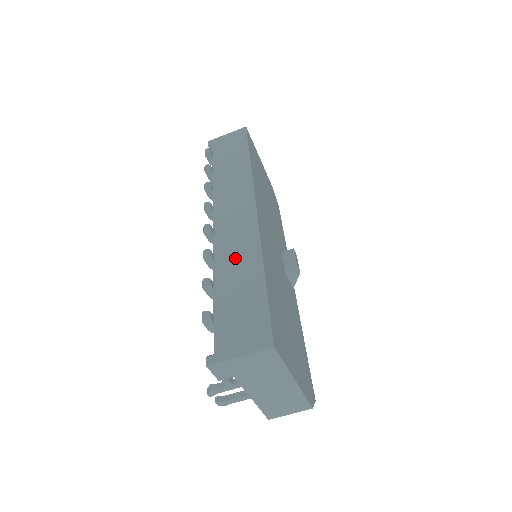
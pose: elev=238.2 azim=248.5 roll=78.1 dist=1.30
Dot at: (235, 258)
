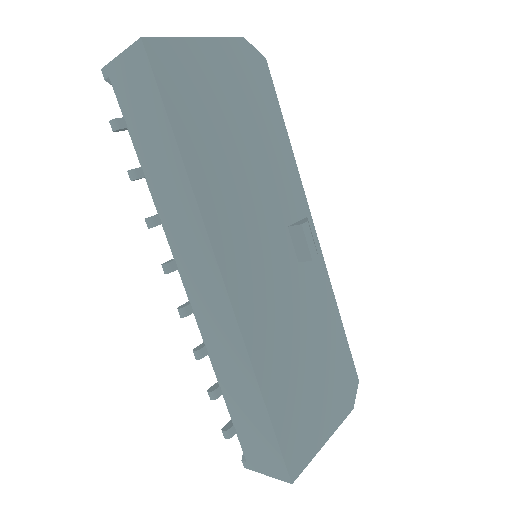
Dot at: (228, 363)
